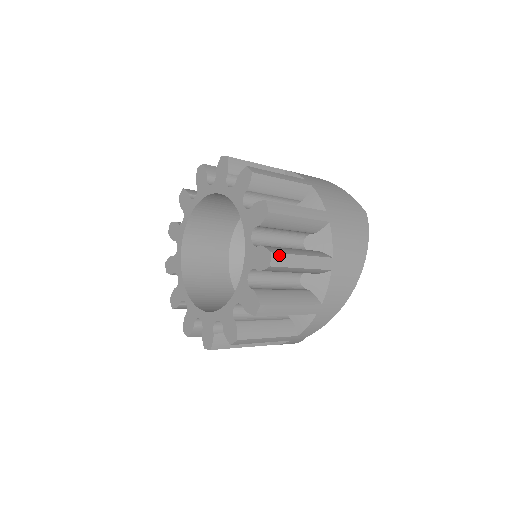
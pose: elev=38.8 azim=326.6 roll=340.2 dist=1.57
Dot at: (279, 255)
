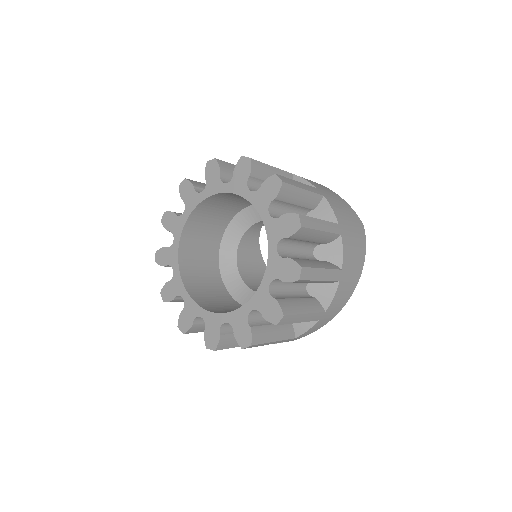
Dot at: (307, 269)
